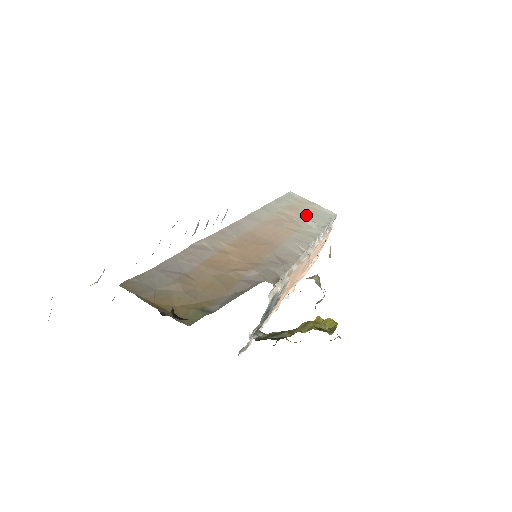
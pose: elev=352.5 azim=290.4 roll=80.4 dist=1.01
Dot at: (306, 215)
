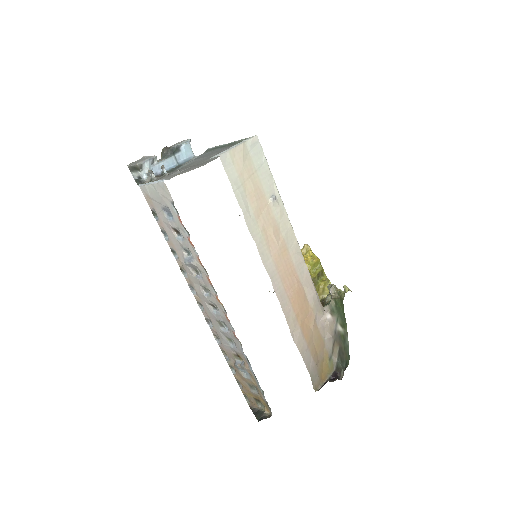
Dot at: (260, 190)
